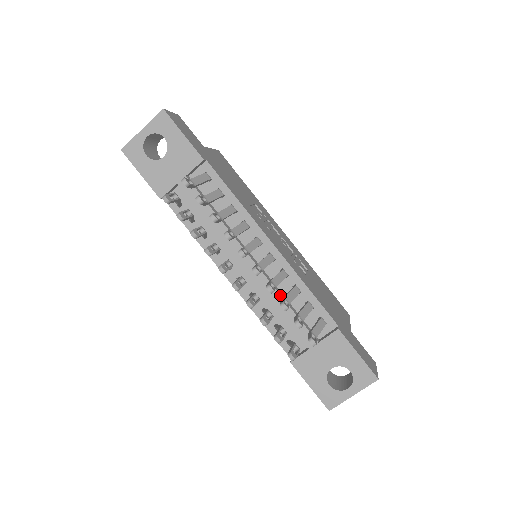
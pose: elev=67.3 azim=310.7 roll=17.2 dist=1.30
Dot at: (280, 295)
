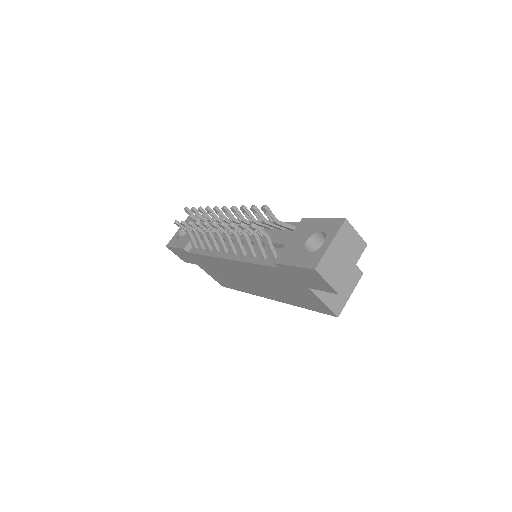
Dot at: (258, 234)
